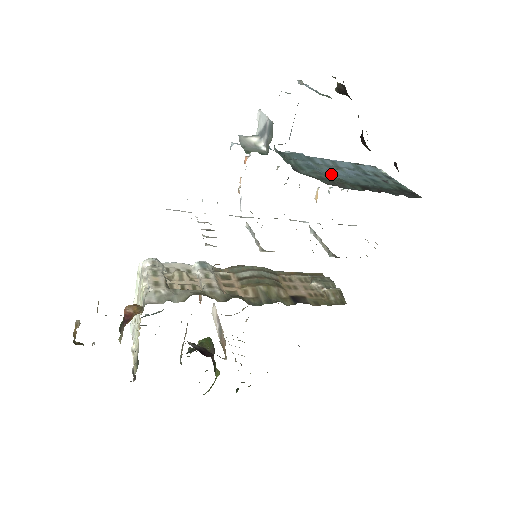
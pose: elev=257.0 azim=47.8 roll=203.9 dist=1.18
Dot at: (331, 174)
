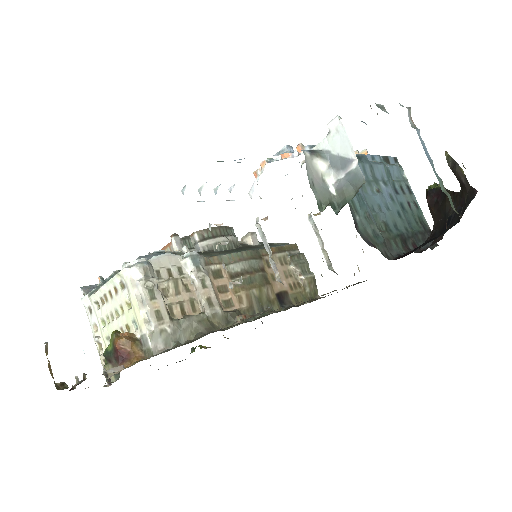
Dot at: (375, 208)
